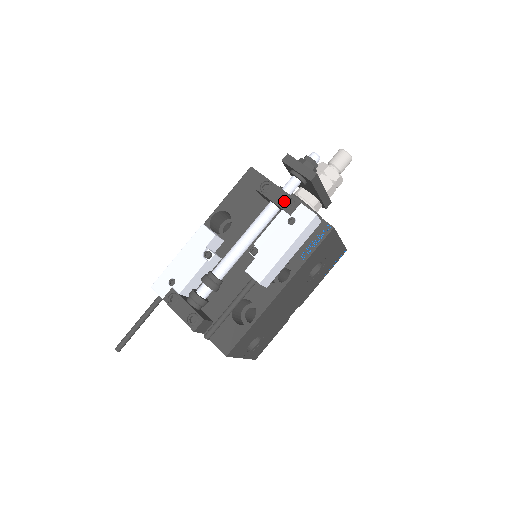
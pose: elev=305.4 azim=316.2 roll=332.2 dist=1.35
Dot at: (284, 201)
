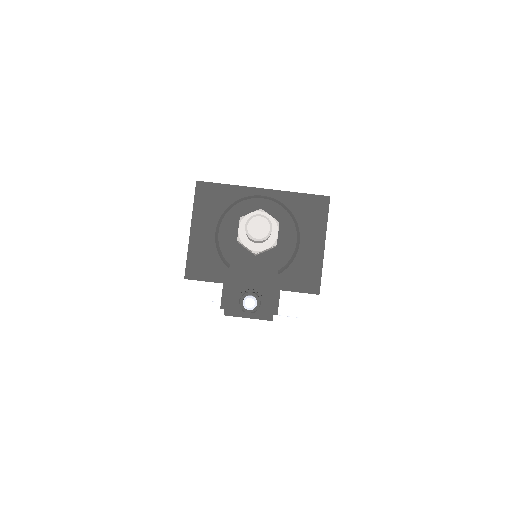
Dot at: occluded
